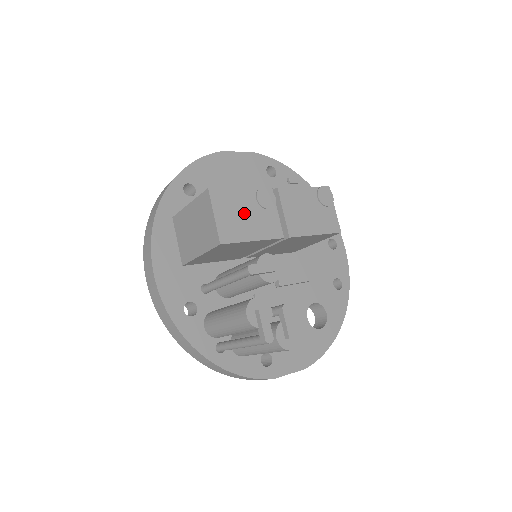
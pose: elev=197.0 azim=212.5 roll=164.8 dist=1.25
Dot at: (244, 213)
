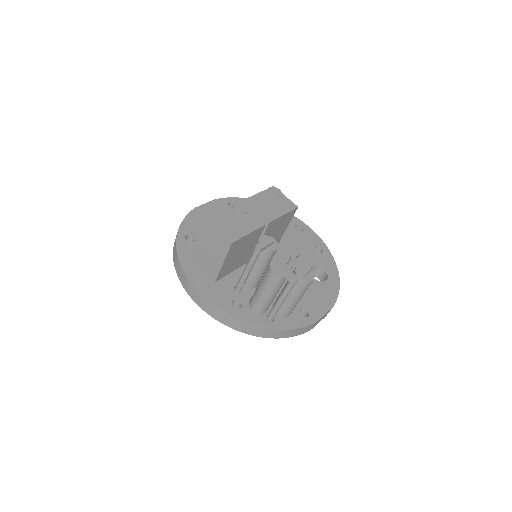
Dot at: (234, 221)
